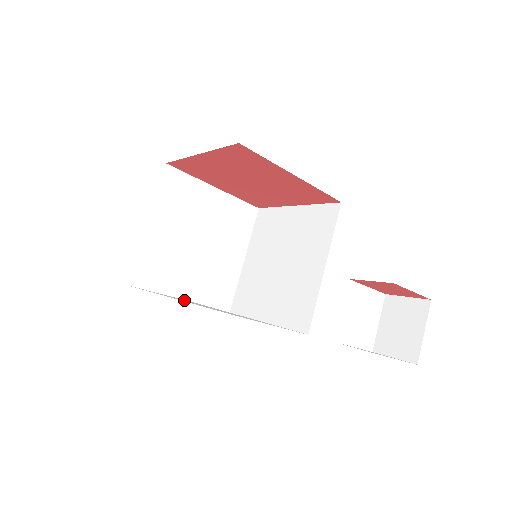
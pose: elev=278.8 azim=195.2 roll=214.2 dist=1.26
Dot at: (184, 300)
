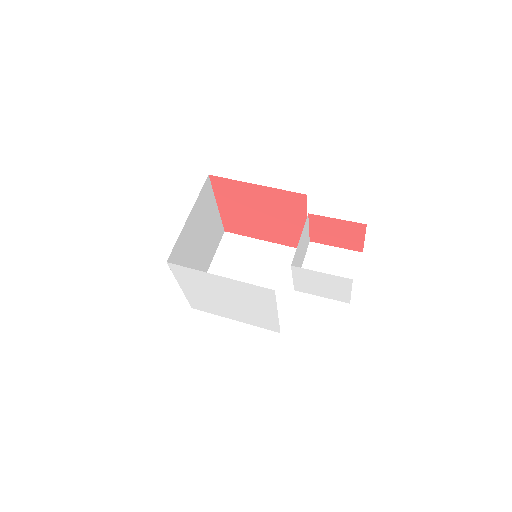
Dot at: (191, 285)
